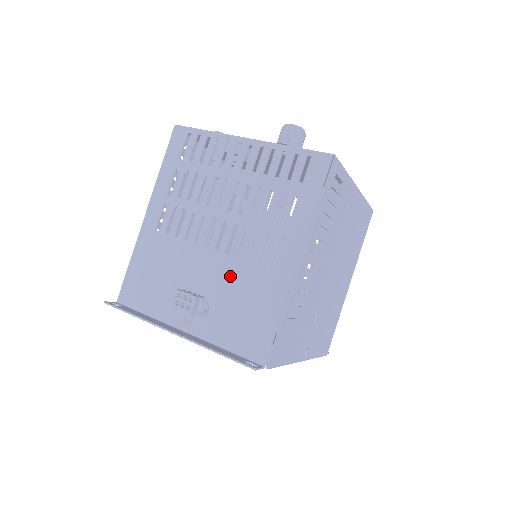
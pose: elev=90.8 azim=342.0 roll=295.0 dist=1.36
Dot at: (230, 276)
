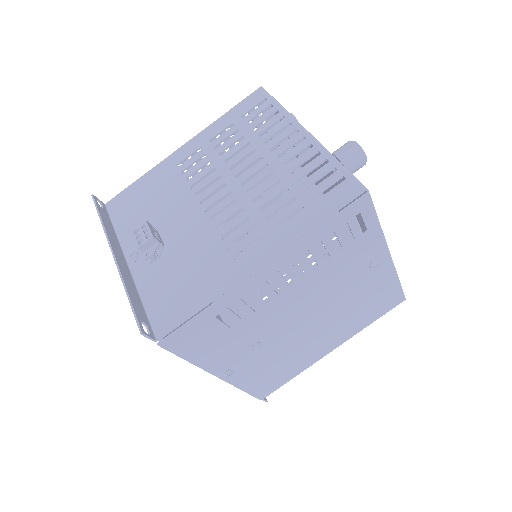
Dot at: (197, 241)
